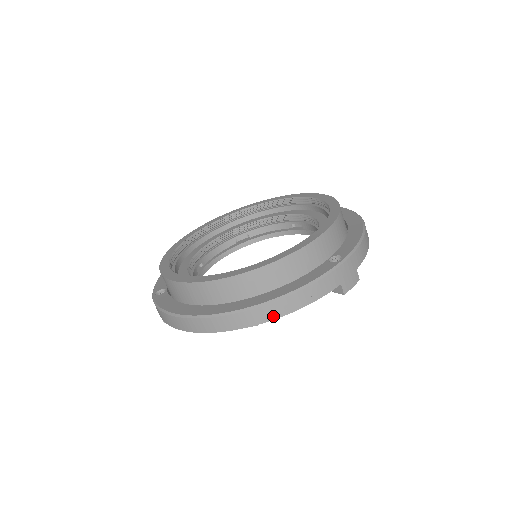
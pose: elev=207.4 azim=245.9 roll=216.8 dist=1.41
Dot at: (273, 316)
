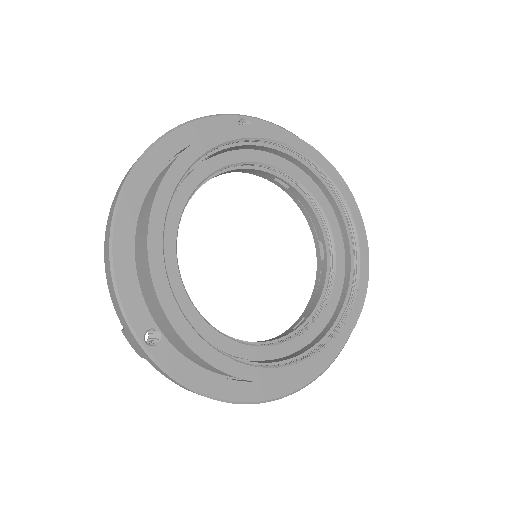
Dot at: occluded
